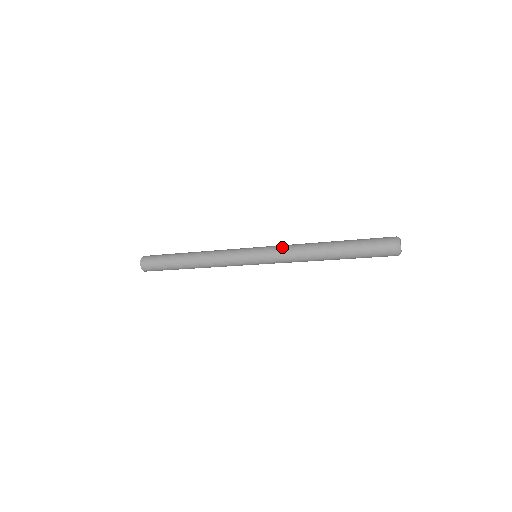
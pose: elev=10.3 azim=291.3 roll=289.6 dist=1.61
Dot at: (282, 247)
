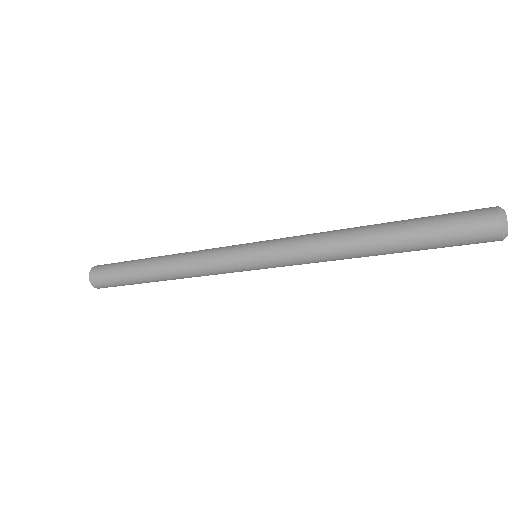
Dot at: occluded
